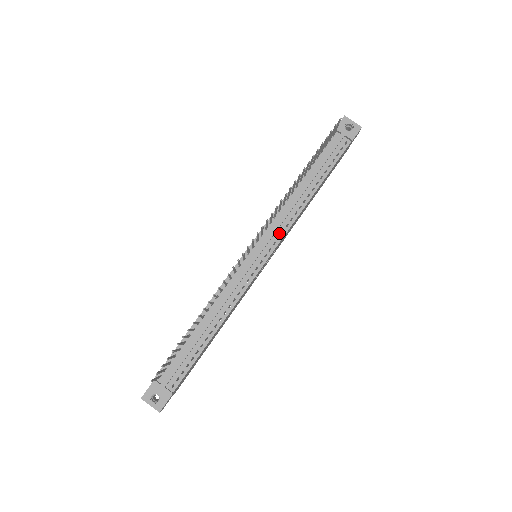
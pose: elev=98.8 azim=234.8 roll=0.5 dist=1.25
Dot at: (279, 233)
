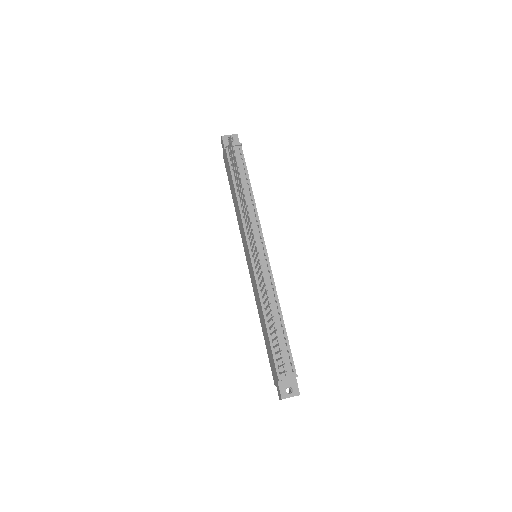
Dot at: (257, 230)
